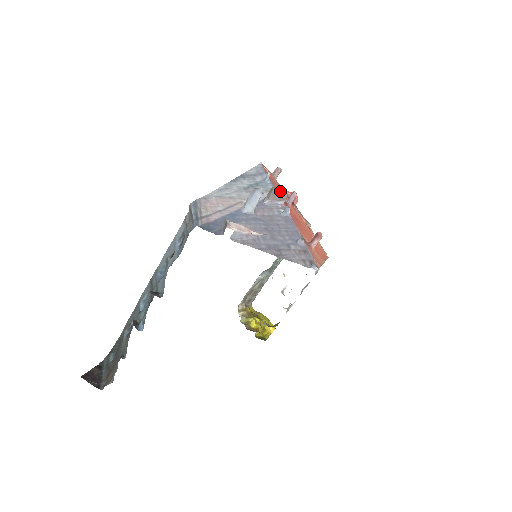
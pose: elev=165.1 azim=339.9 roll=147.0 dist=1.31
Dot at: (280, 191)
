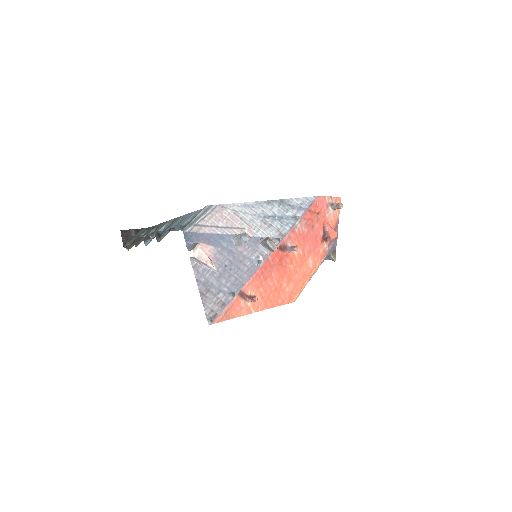
Dot at: (271, 245)
